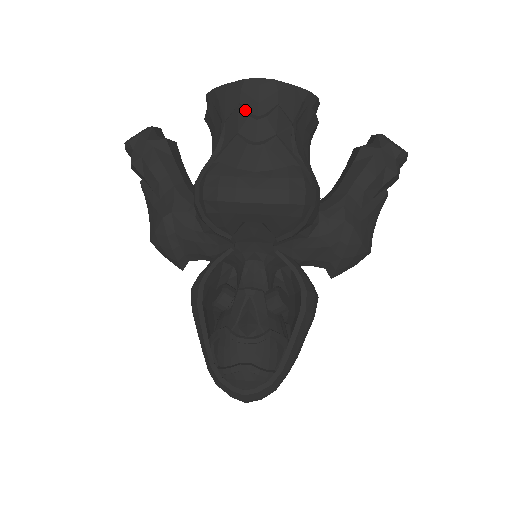
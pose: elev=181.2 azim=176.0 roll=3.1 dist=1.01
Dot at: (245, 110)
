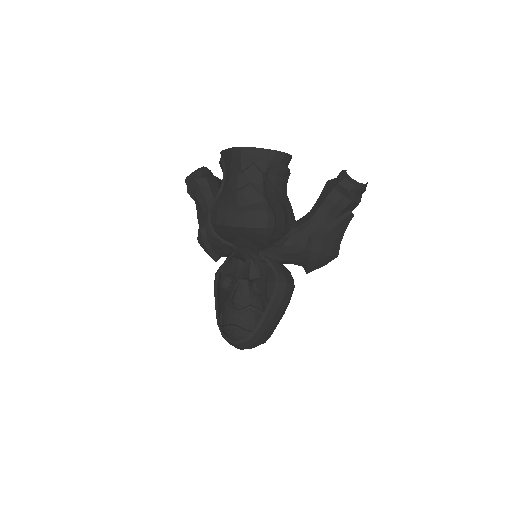
Dot at: (233, 167)
